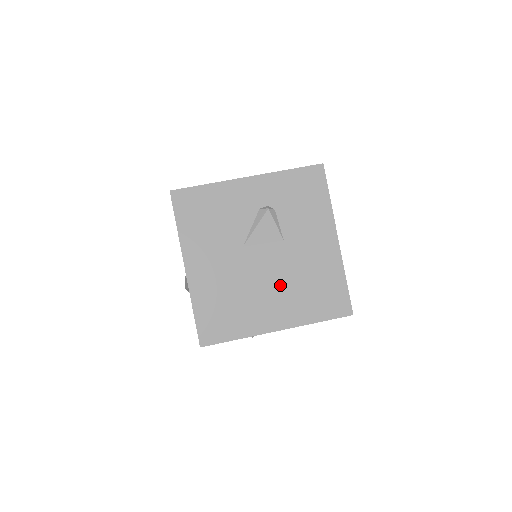
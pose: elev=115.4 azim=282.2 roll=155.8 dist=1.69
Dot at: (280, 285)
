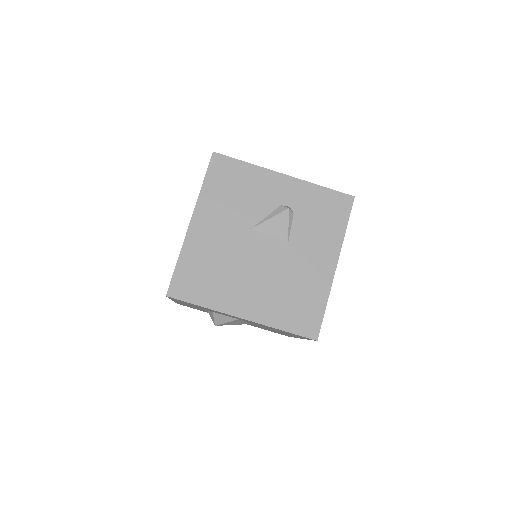
Dot at: (265, 279)
